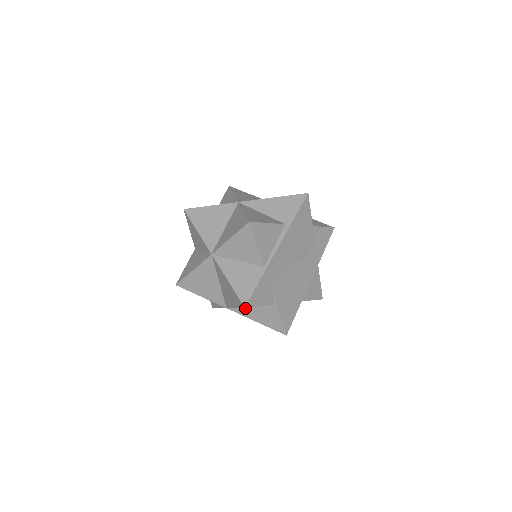
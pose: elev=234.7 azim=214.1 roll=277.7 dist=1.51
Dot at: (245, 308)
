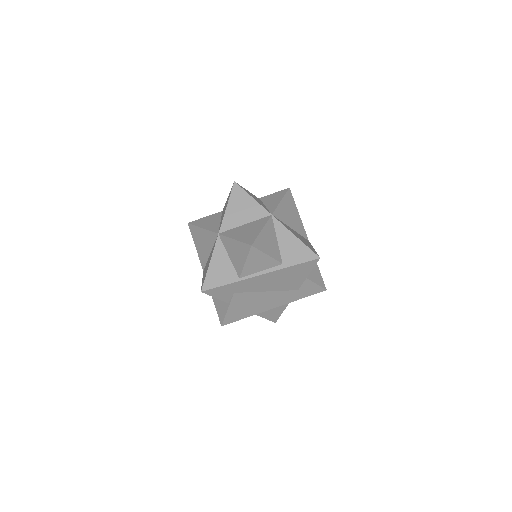
Dot at: occluded
